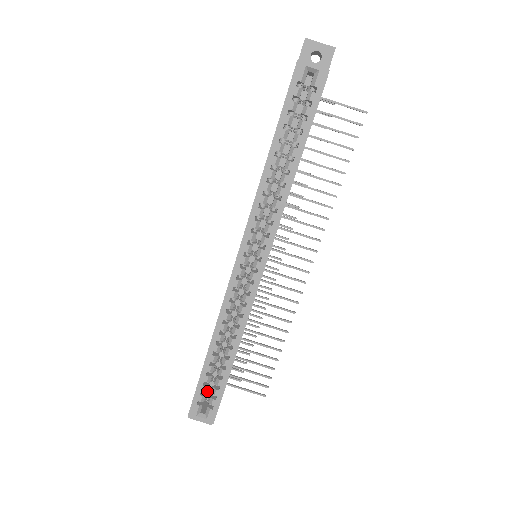
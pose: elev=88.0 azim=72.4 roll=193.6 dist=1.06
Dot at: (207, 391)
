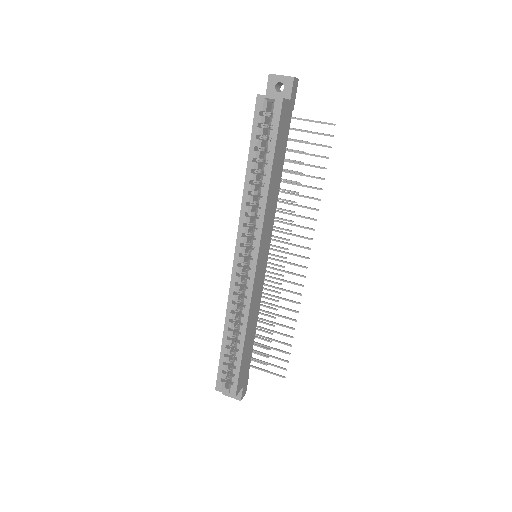
Dot at: (229, 370)
